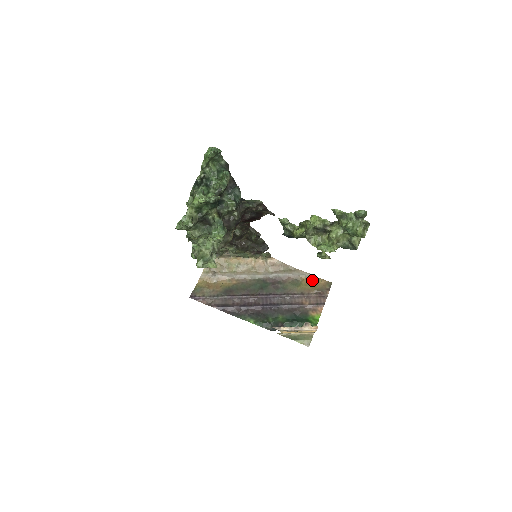
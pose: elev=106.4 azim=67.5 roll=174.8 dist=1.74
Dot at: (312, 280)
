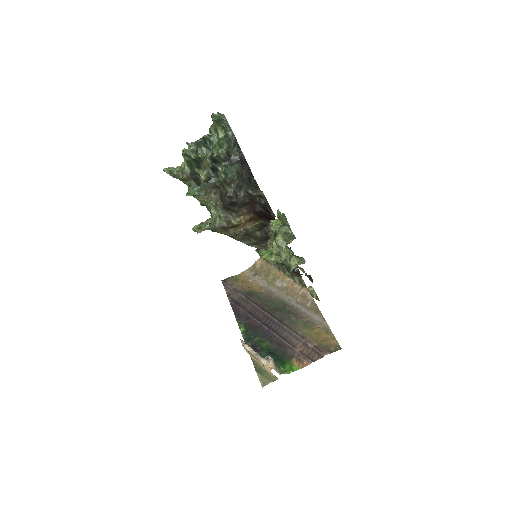
Dot at: (326, 333)
